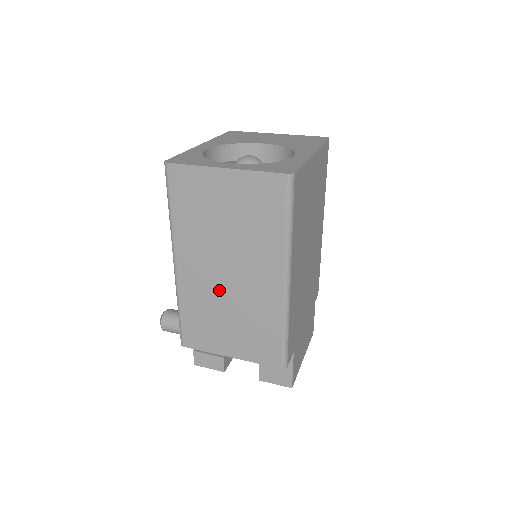
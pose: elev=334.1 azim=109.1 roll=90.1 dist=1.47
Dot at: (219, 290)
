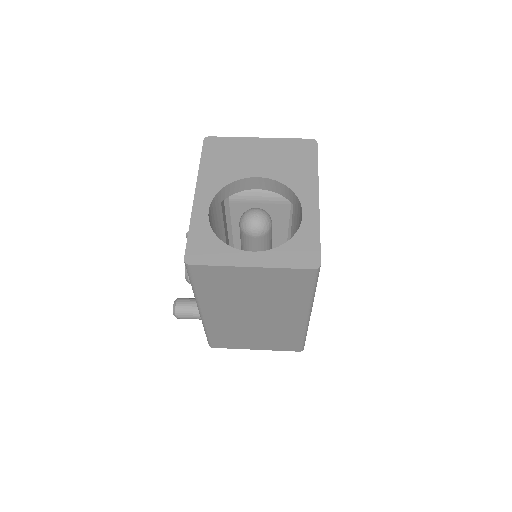
Dot at: (246, 323)
